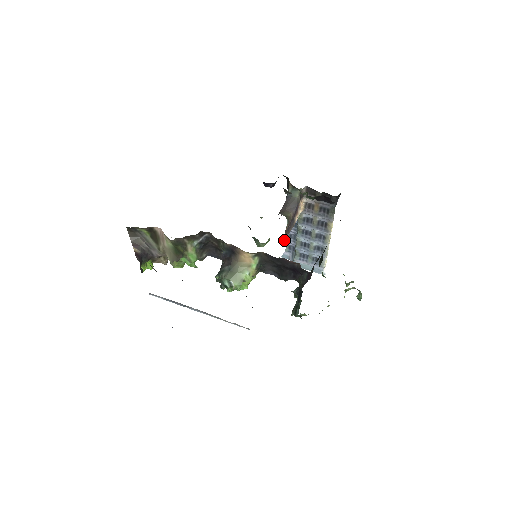
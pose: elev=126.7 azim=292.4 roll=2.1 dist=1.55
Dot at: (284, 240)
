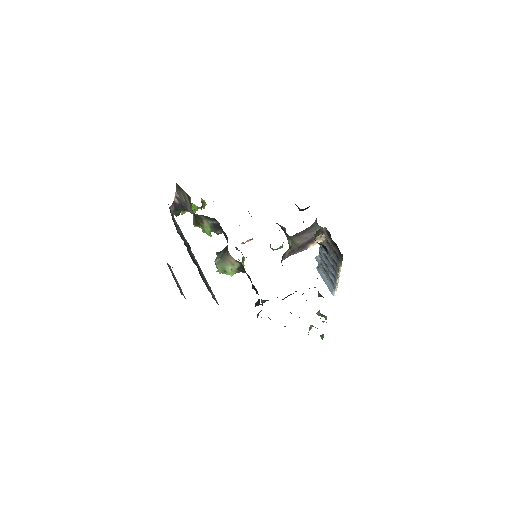
Dot at: (284, 258)
